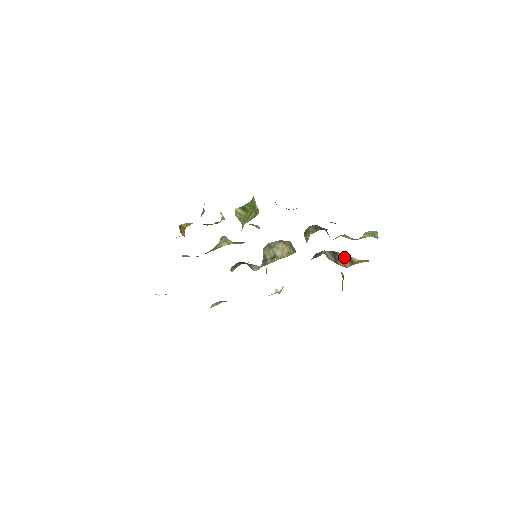
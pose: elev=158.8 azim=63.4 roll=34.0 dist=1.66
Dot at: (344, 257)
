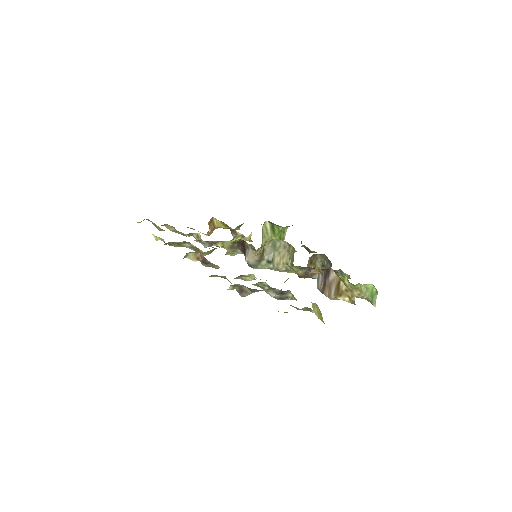
Dot at: (334, 279)
